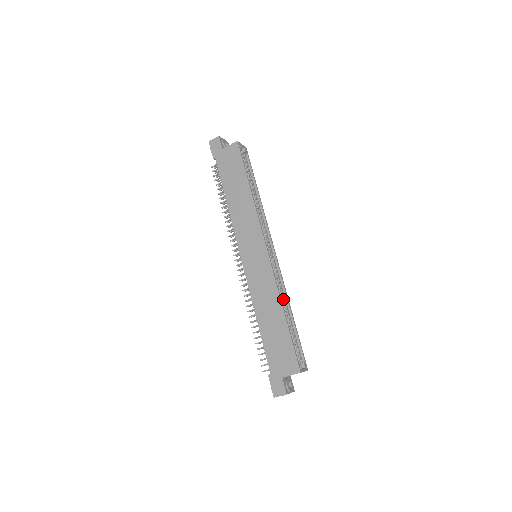
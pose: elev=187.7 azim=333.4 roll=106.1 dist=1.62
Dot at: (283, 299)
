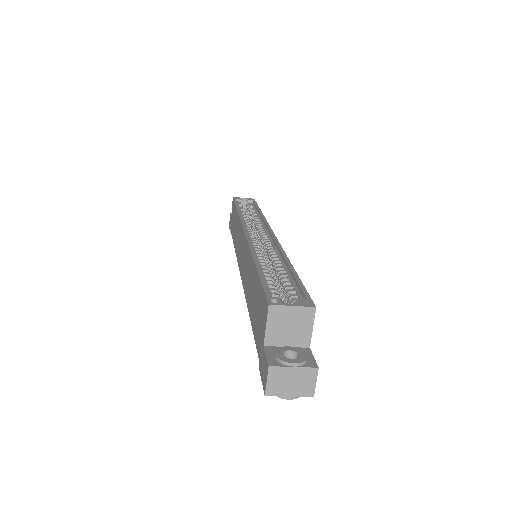
Dot at: occluded
